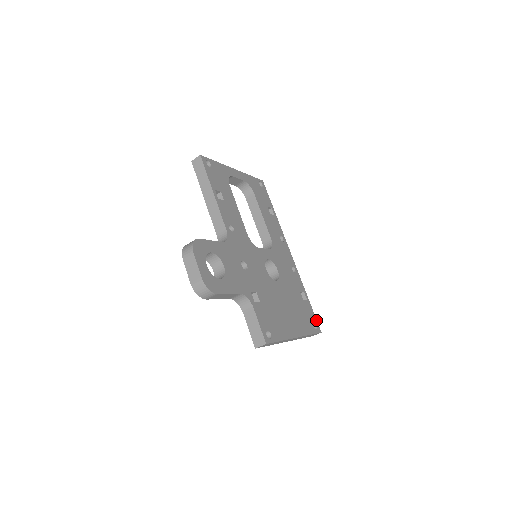
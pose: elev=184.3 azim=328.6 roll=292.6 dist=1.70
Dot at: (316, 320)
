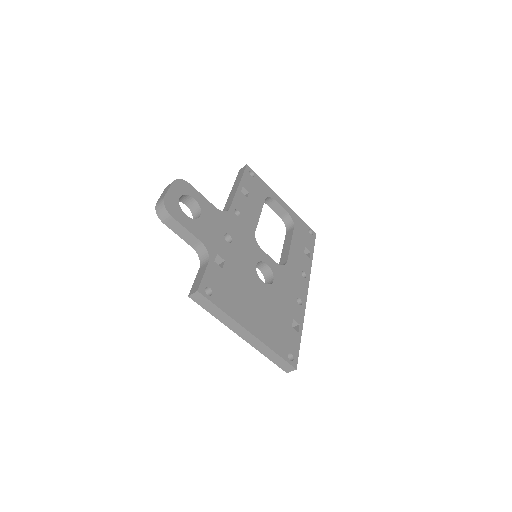
Dot at: (298, 355)
